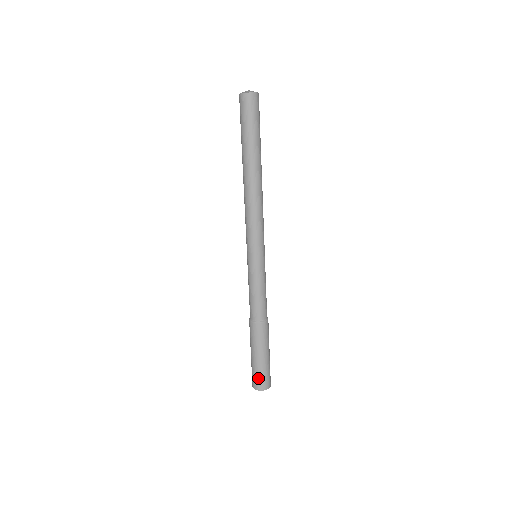
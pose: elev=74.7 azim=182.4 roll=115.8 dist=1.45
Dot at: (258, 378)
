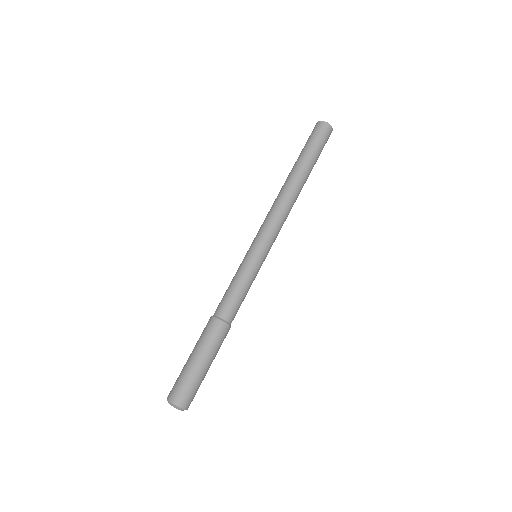
Dot at: (186, 389)
